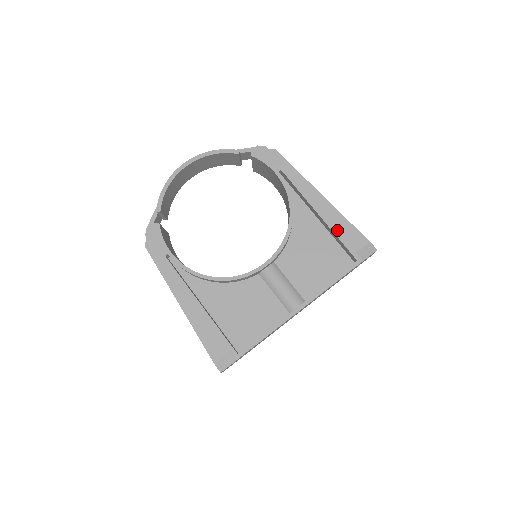
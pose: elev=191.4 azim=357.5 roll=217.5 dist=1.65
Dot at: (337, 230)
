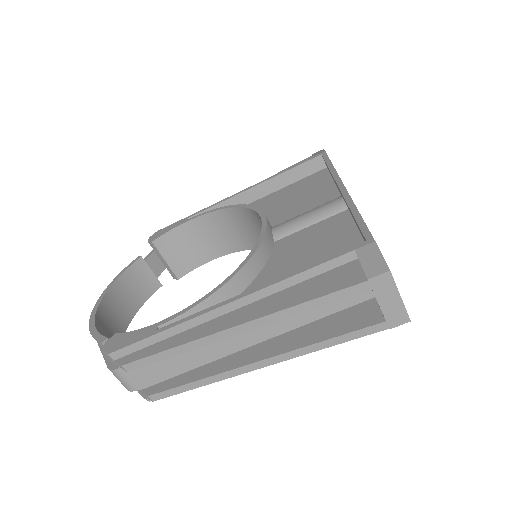
Dot at: occluded
